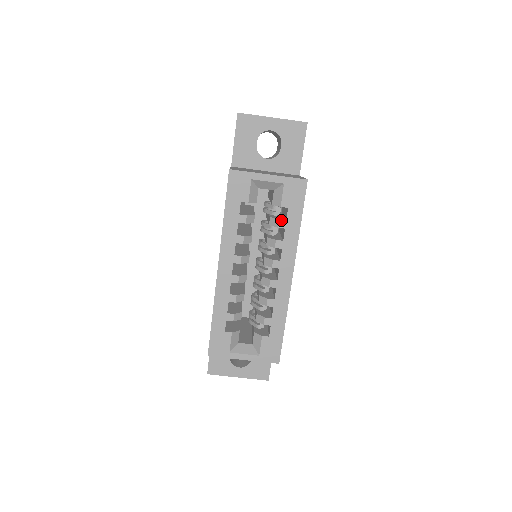
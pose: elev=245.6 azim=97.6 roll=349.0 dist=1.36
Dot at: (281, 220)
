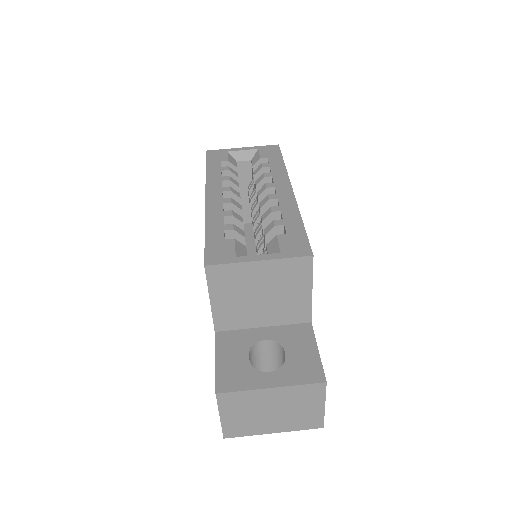
Dot at: (264, 164)
